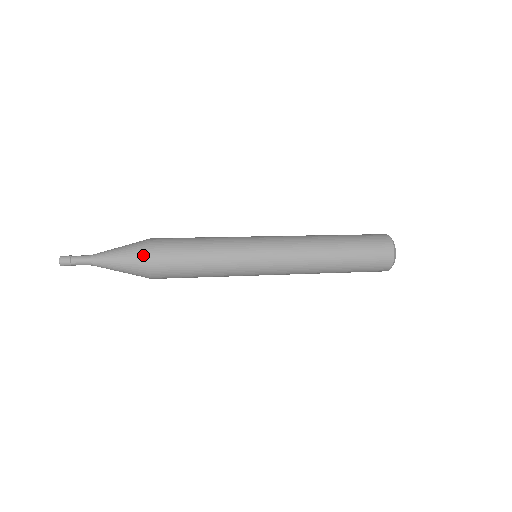
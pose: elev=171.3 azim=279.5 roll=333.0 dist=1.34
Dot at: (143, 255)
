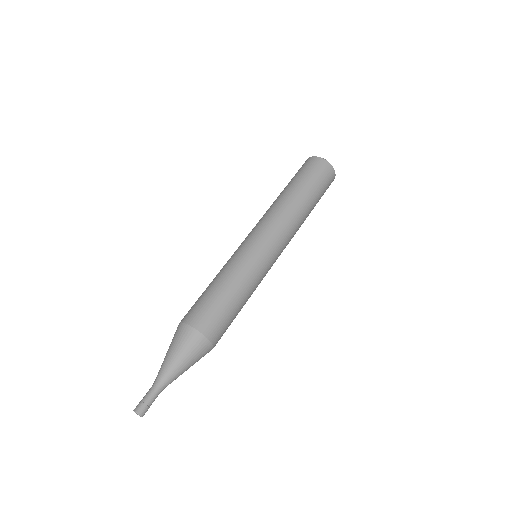
Dot at: (195, 338)
